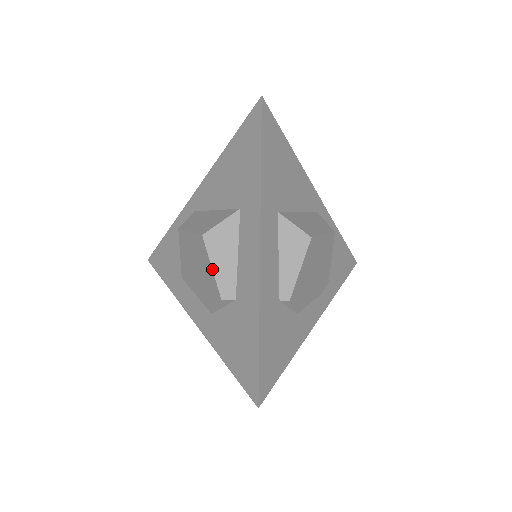
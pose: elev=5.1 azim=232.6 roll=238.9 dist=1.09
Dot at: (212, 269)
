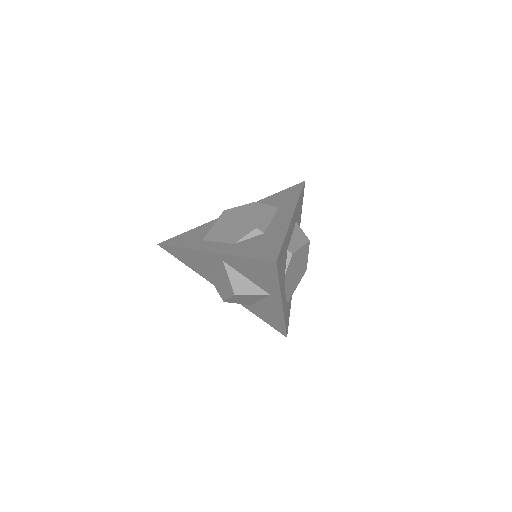
Dot at: (256, 215)
